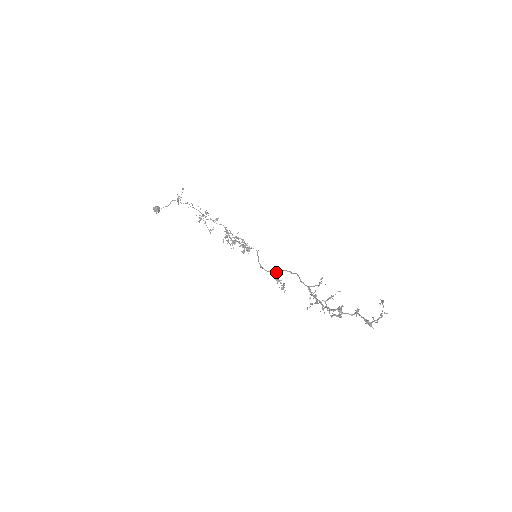
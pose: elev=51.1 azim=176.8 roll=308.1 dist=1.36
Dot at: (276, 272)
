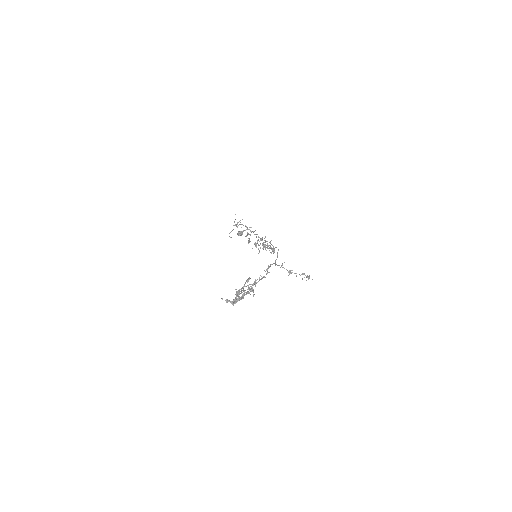
Dot at: (281, 265)
